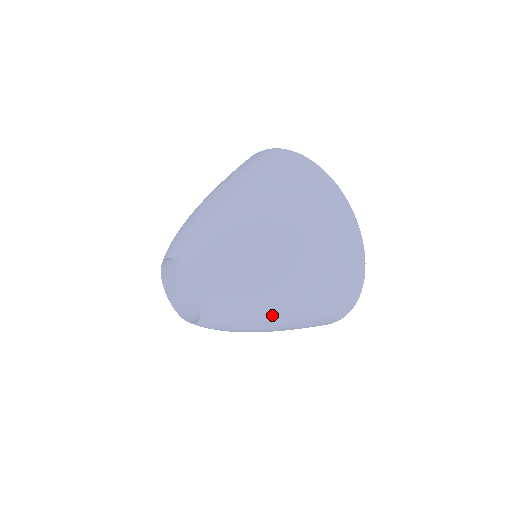
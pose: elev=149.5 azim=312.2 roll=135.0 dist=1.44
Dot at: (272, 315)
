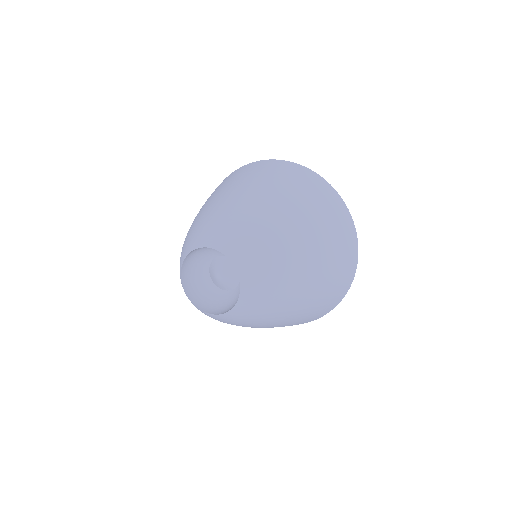
Dot at: (292, 304)
